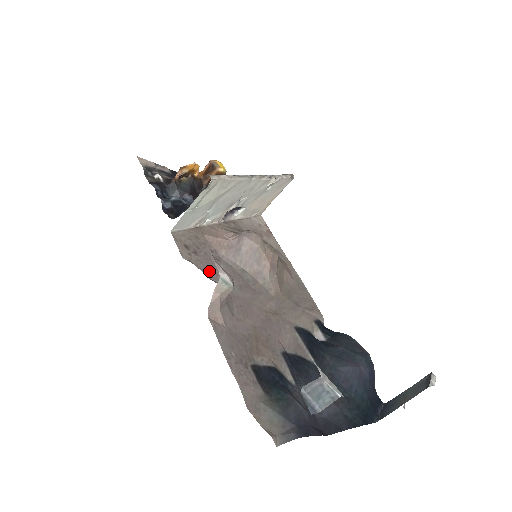
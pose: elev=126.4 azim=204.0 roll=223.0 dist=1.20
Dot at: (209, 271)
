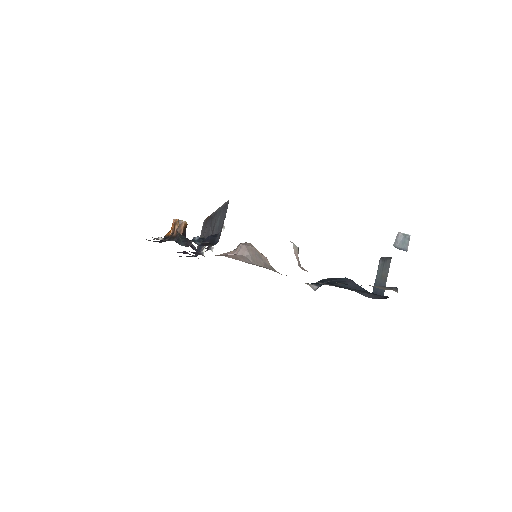
Dot at: occluded
